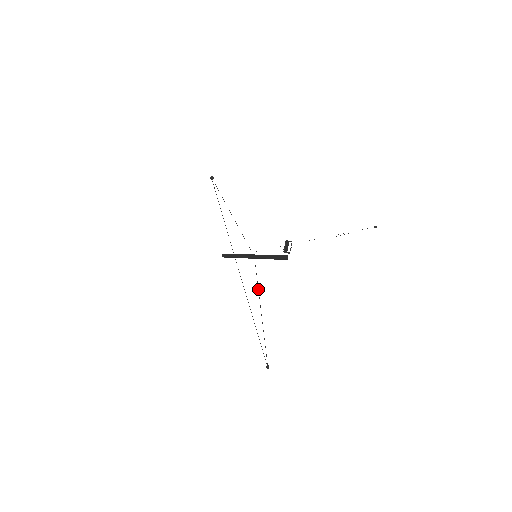
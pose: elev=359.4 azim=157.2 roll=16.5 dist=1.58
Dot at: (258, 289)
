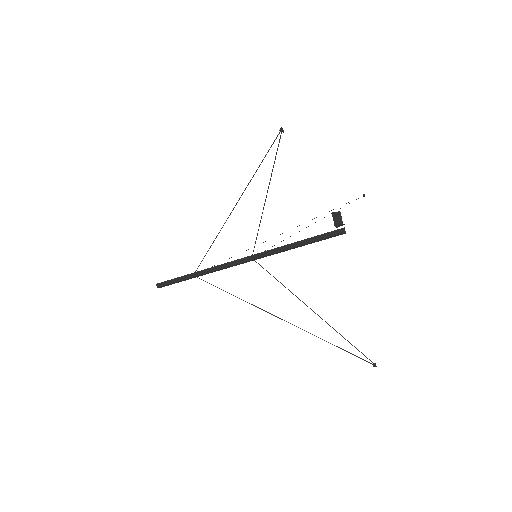
Dot at: (289, 290)
